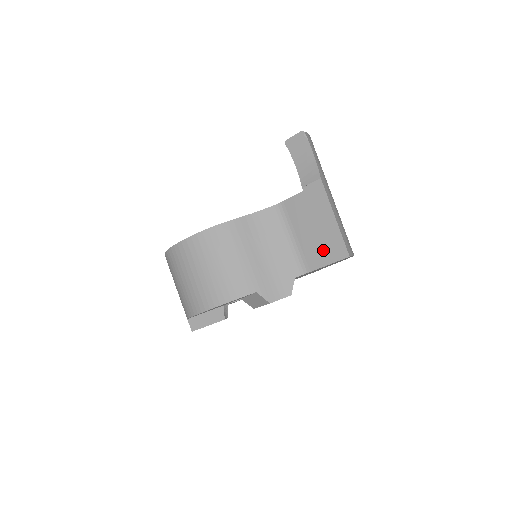
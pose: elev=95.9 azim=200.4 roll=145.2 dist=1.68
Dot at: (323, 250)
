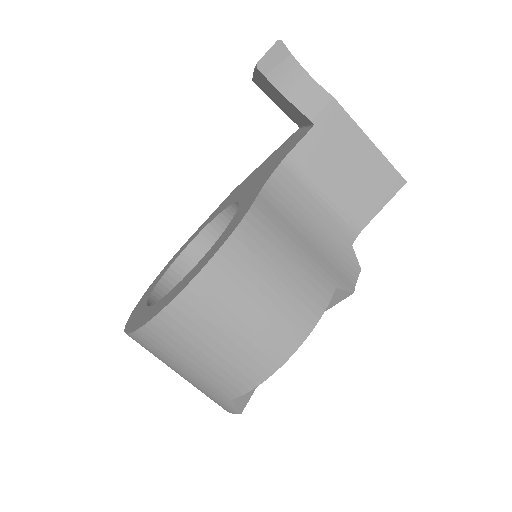
Dot at: (371, 191)
